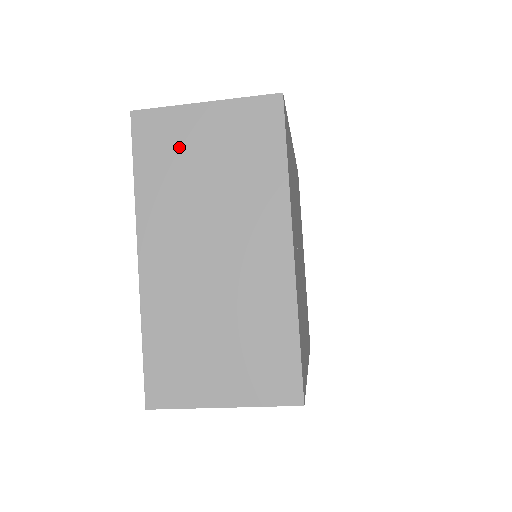
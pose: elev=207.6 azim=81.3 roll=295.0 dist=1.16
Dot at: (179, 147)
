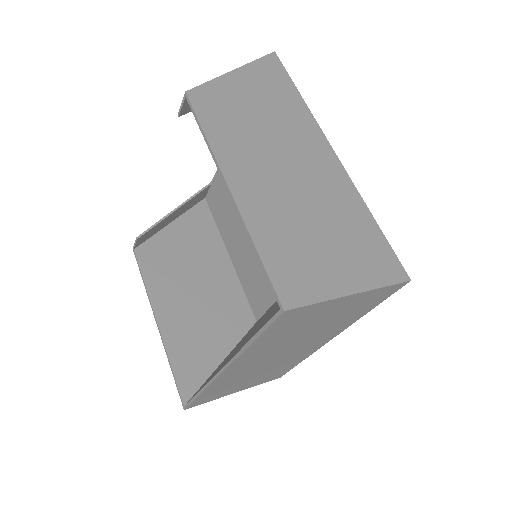
Dot at: (306, 321)
